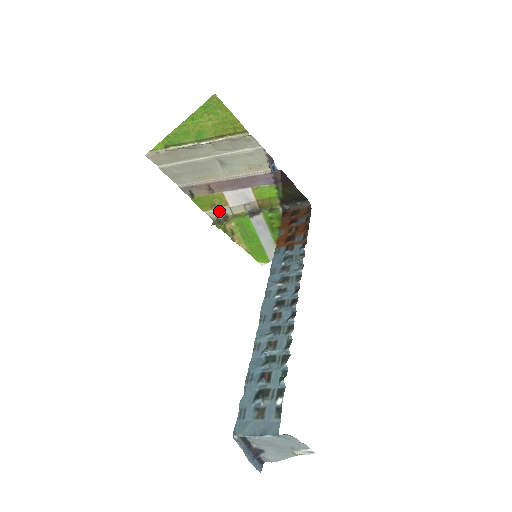
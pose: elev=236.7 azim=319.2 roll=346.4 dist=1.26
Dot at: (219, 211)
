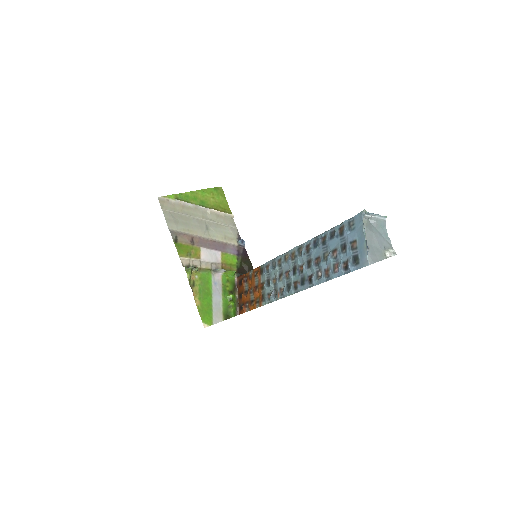
Dot at: (191, 261)
